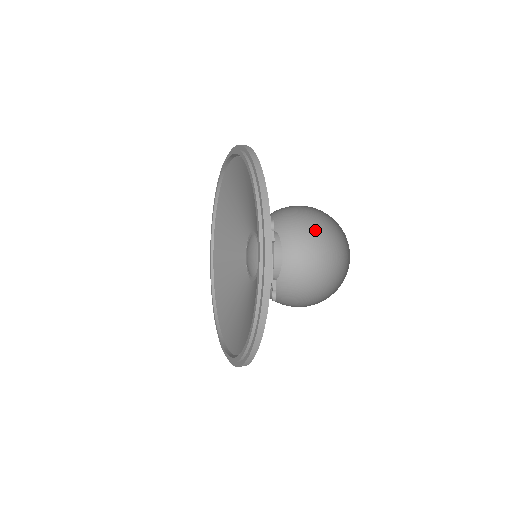
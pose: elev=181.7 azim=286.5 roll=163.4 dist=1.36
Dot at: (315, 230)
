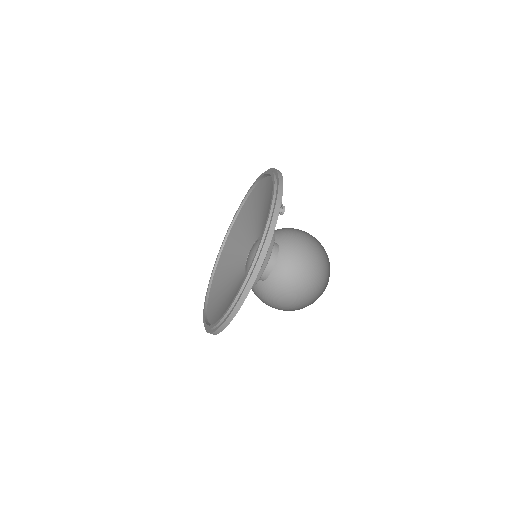
Dot at: (295, 289)
